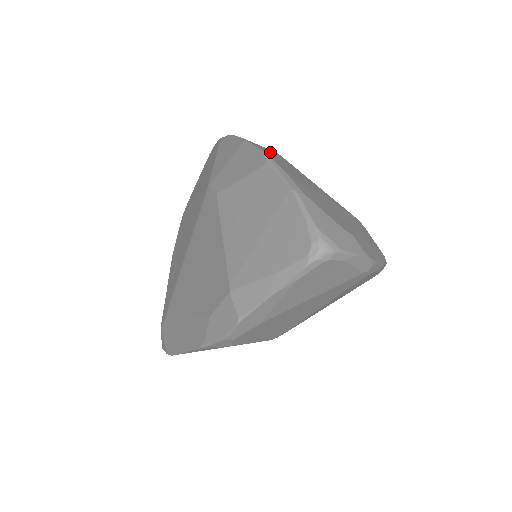
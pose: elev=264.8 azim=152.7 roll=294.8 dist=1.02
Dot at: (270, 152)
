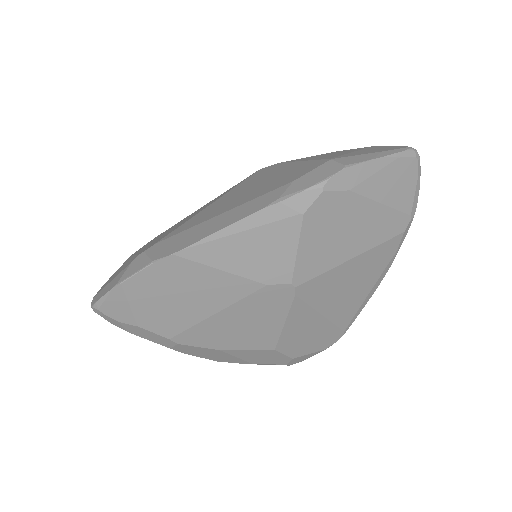
Dot at: occluded
